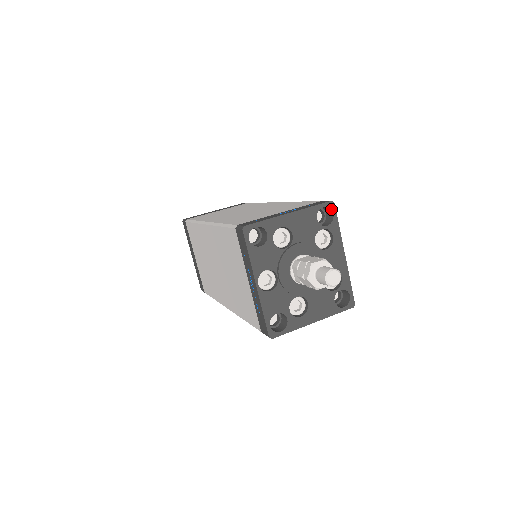
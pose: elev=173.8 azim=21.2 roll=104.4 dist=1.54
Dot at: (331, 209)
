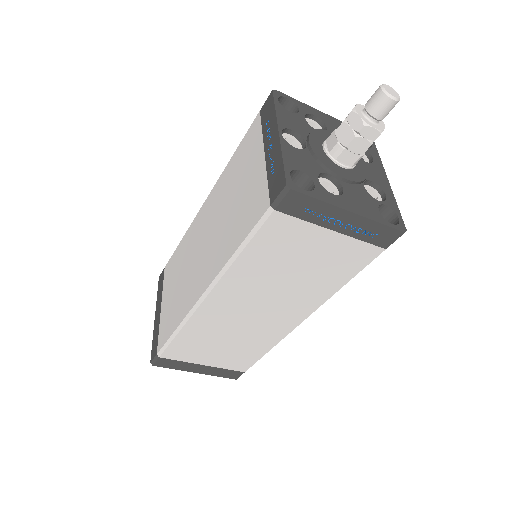
Dot at: occluded
